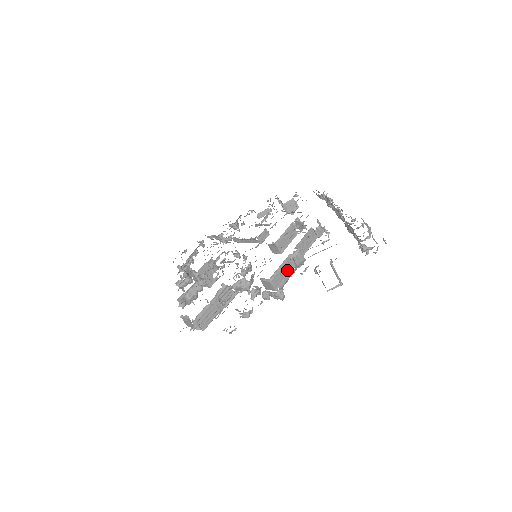
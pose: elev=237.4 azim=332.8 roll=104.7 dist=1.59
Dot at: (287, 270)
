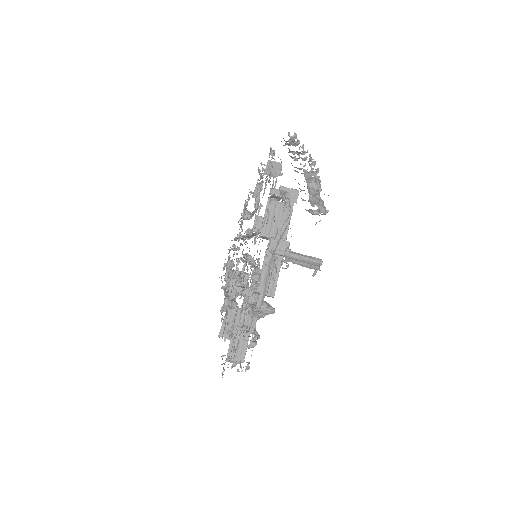
Dot at: occluded
